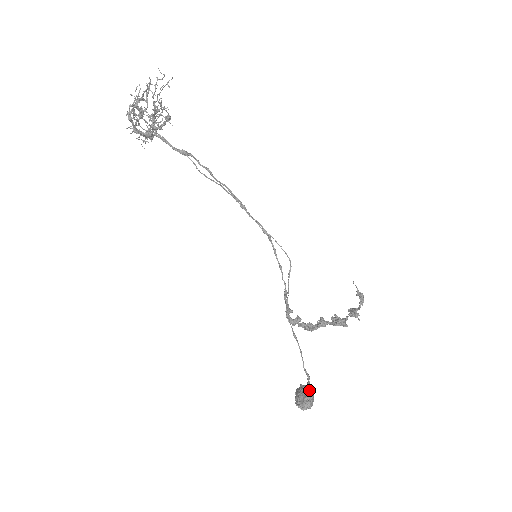
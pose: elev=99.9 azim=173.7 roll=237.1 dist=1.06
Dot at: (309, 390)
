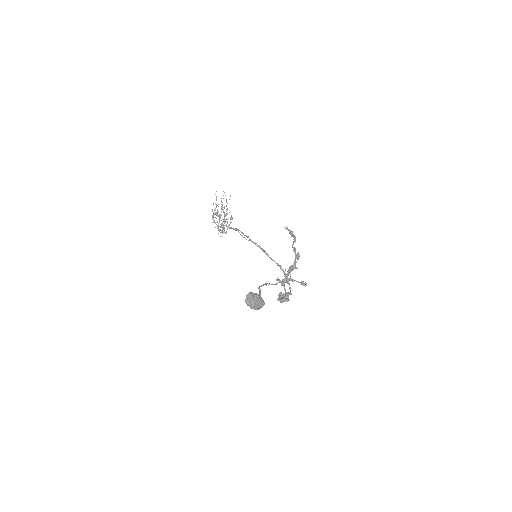
Dot at: (256, 293)
